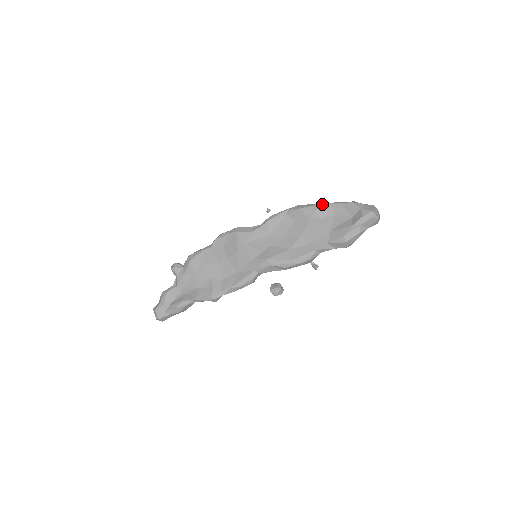
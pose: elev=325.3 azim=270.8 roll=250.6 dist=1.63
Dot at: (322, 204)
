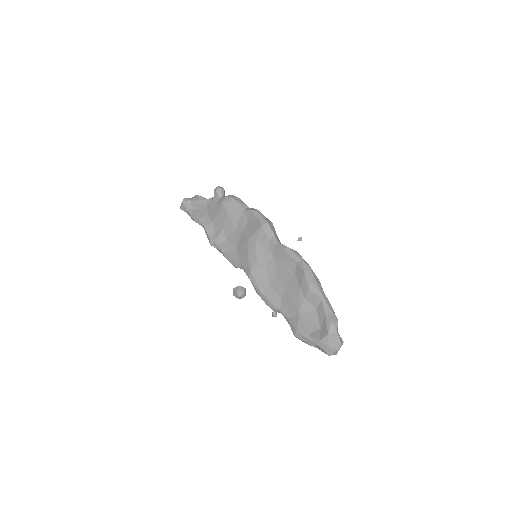
Dot at: (319, 292)
